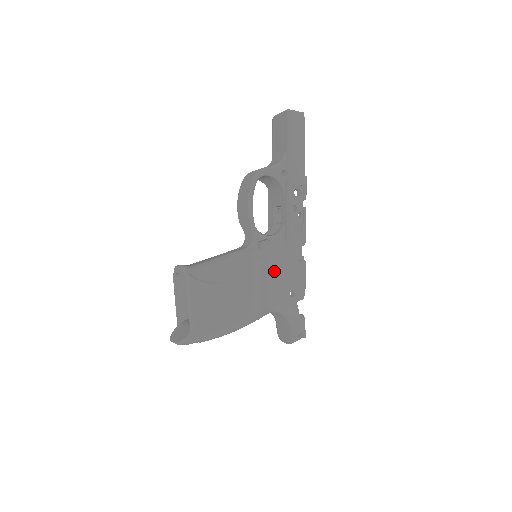
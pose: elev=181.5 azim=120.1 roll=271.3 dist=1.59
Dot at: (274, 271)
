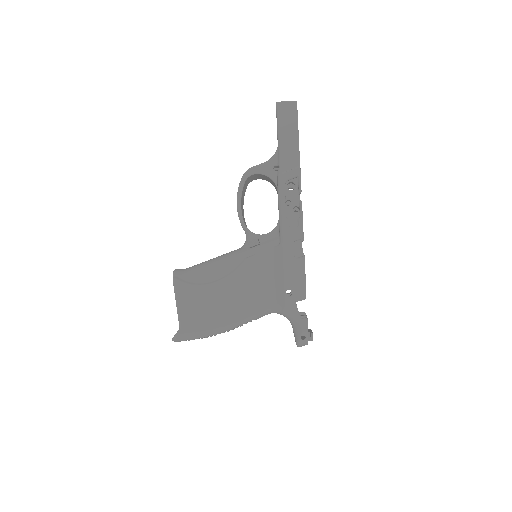
Dot at: (267, 270)
